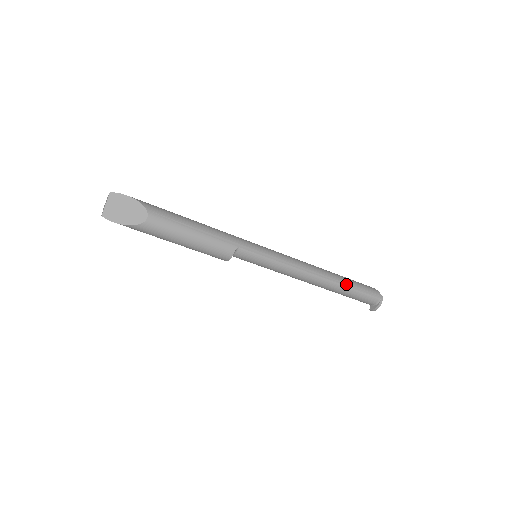
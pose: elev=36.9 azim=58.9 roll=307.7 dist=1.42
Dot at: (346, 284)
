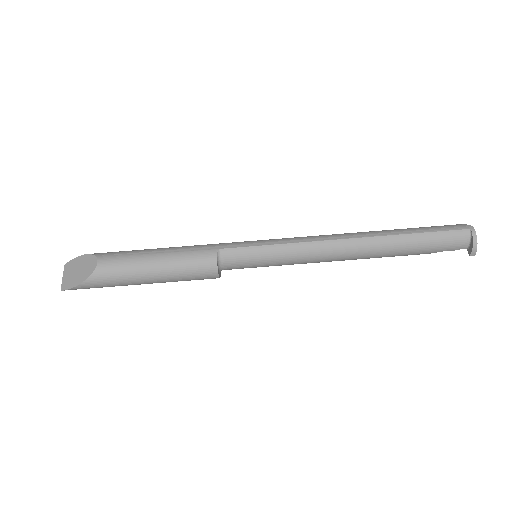
Dot at: (399, 232)
